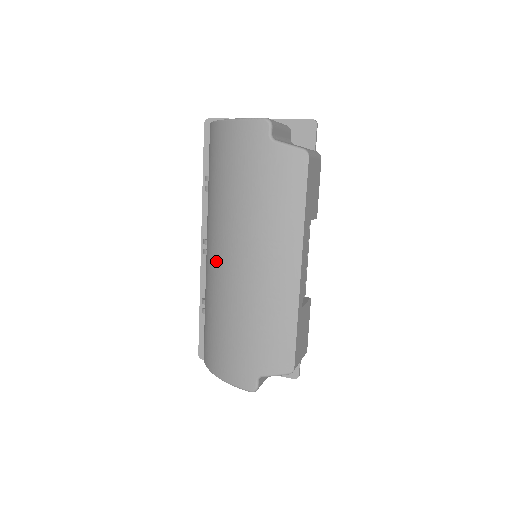
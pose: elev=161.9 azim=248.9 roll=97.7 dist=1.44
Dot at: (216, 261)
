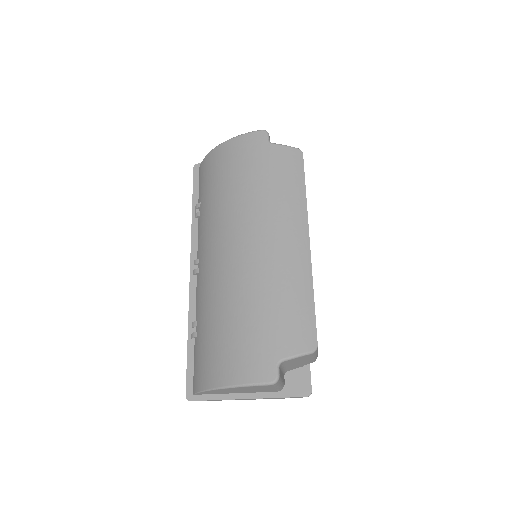
Dot at: (217, 260)
